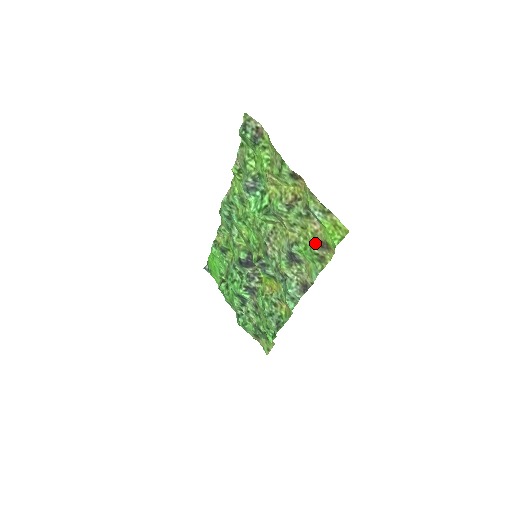
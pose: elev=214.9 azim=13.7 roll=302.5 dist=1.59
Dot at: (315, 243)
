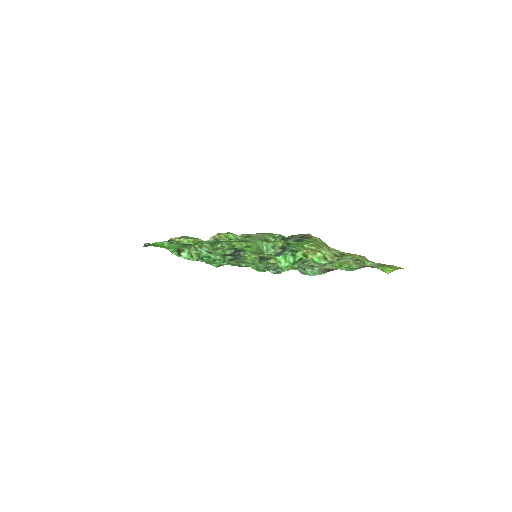
Dot at: (357, 266)
